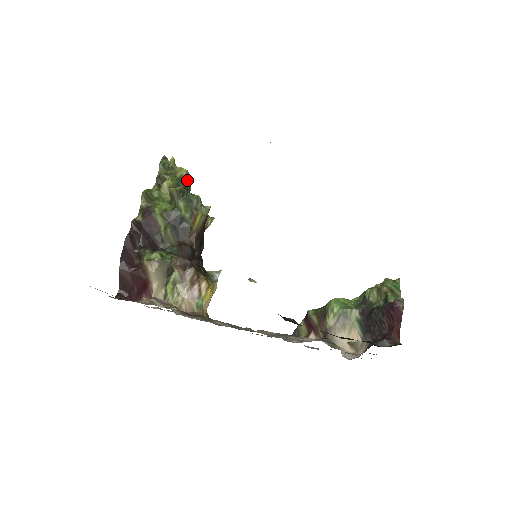
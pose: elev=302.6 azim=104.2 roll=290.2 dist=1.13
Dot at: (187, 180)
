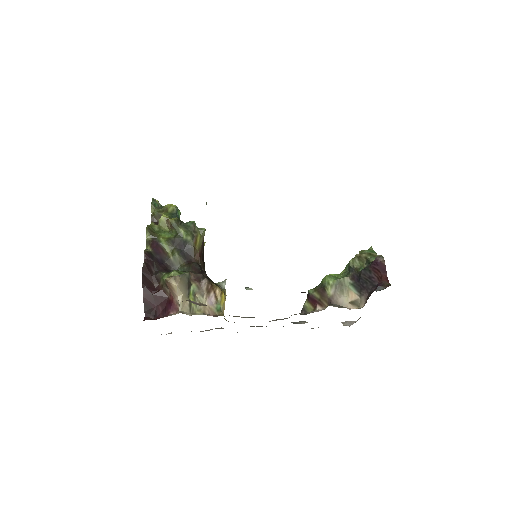
Dot at: (178, 213)
